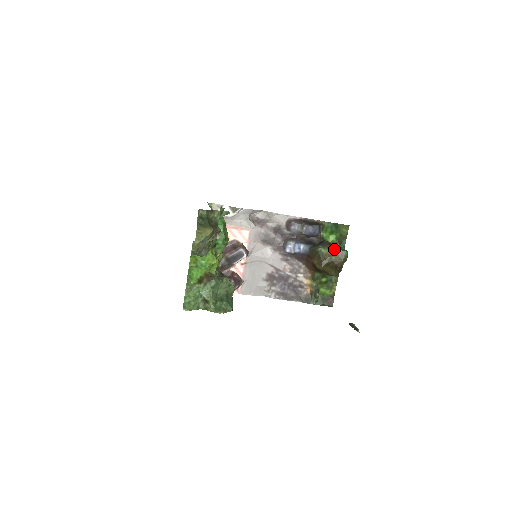
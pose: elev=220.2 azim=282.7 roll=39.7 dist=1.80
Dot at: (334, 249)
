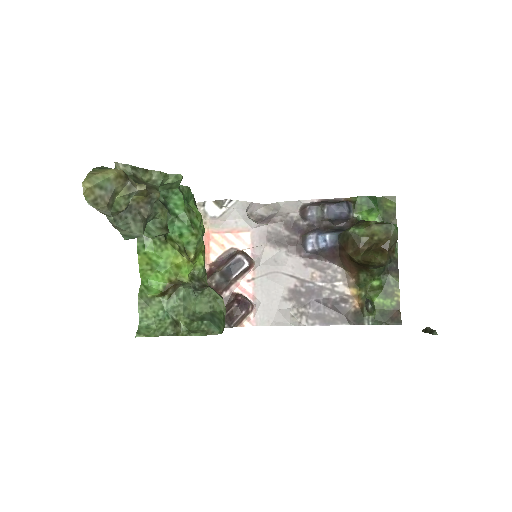
Dot at: (373, 225)
